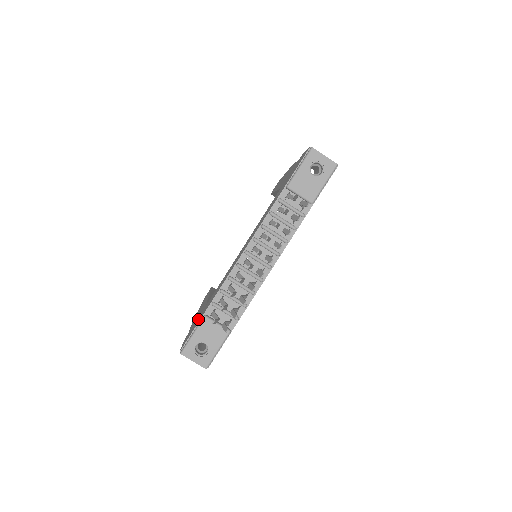
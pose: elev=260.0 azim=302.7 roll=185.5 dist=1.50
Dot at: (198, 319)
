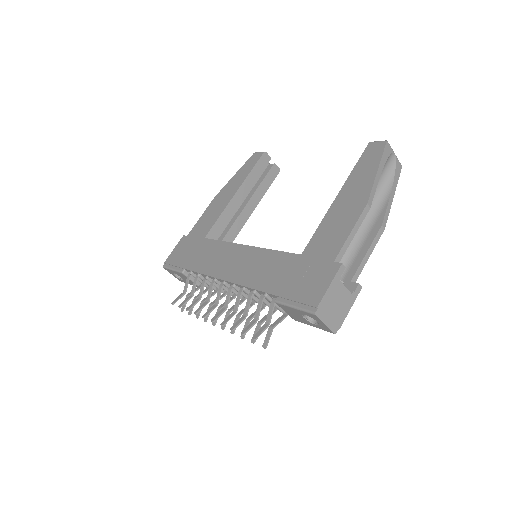
Dot at: (189, 250)
